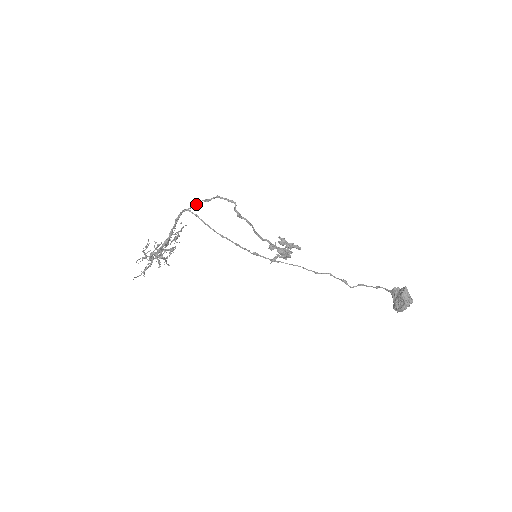
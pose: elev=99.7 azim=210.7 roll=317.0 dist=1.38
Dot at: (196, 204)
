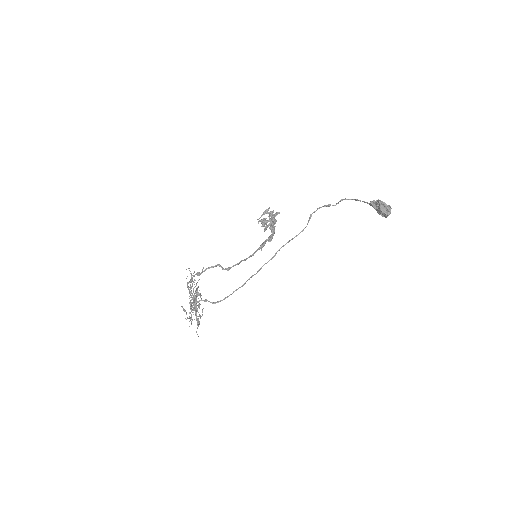
Dot at: (192, 278)
